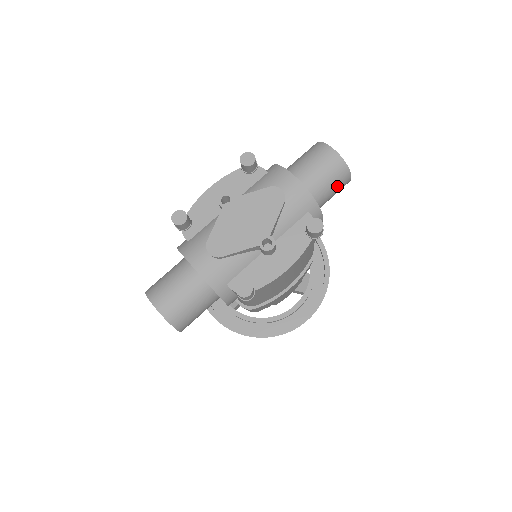
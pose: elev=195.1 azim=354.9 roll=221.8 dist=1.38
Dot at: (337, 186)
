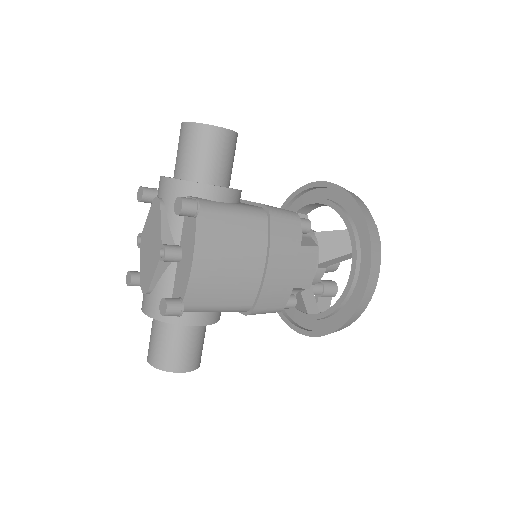
Dot at: (210, 147)
